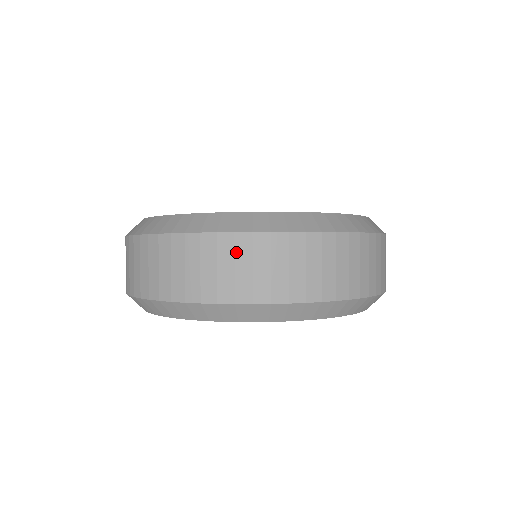
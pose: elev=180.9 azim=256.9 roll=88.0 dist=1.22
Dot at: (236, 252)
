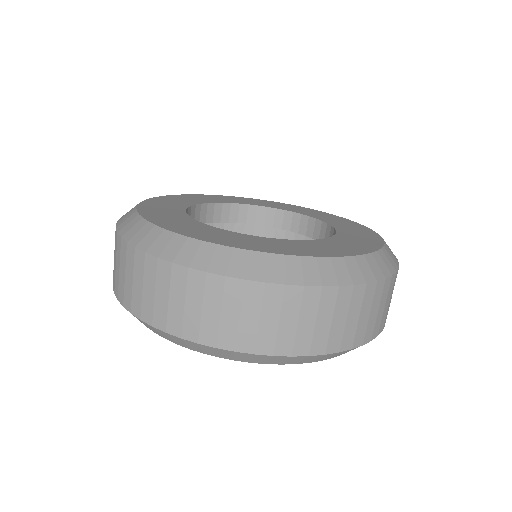
Dot at: (145, 272)
